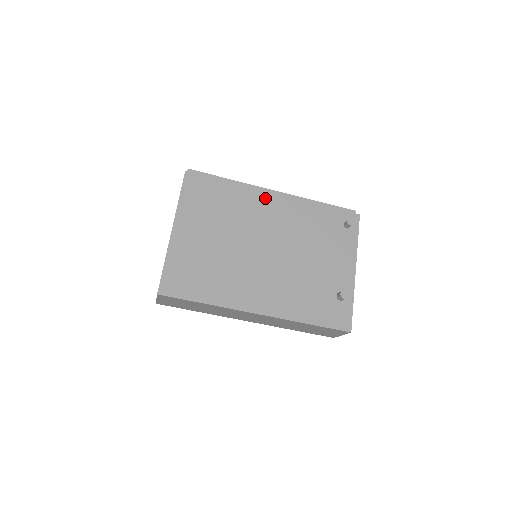
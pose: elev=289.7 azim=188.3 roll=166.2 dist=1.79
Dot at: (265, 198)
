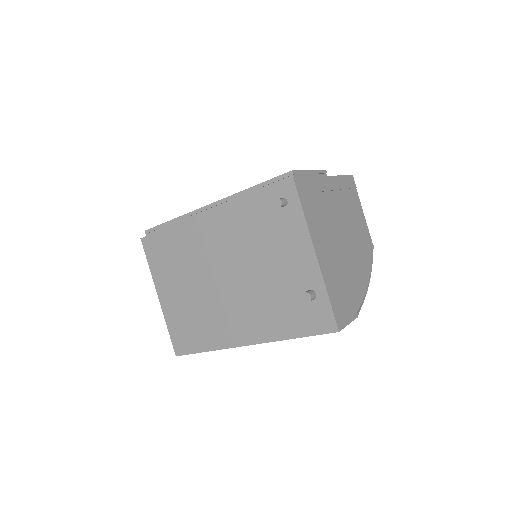
Dot at: (201, 223)
